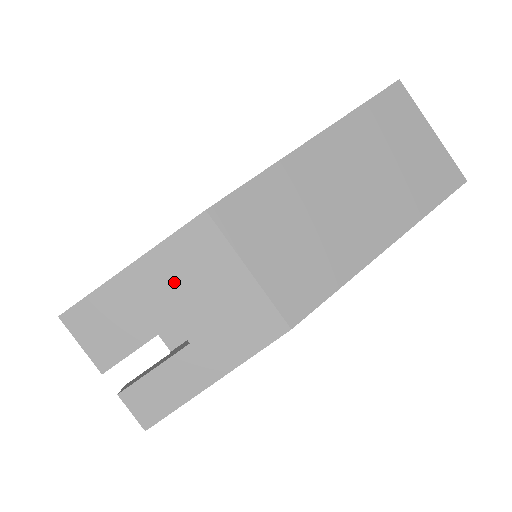
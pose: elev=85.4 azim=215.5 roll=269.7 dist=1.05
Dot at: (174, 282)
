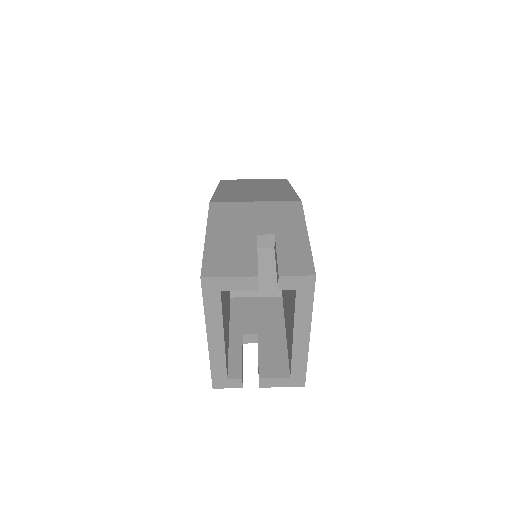
Dot at: (233, 226)
